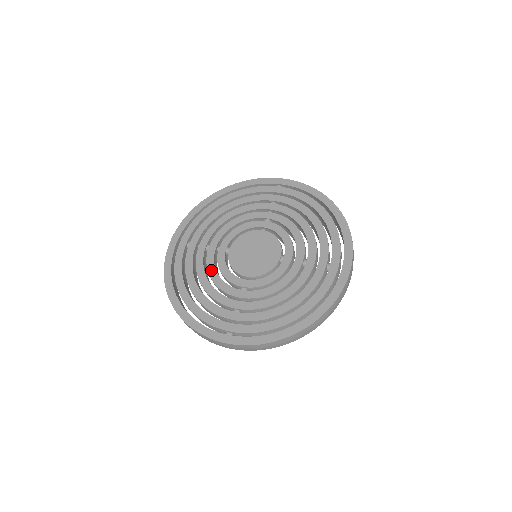
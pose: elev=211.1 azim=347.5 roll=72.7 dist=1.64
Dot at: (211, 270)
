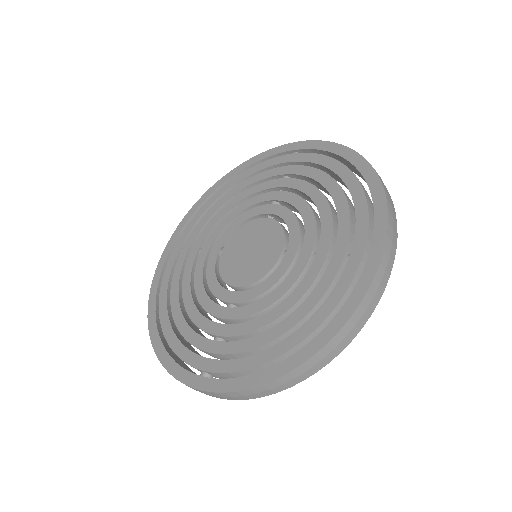
Dot at: (197, 282)
